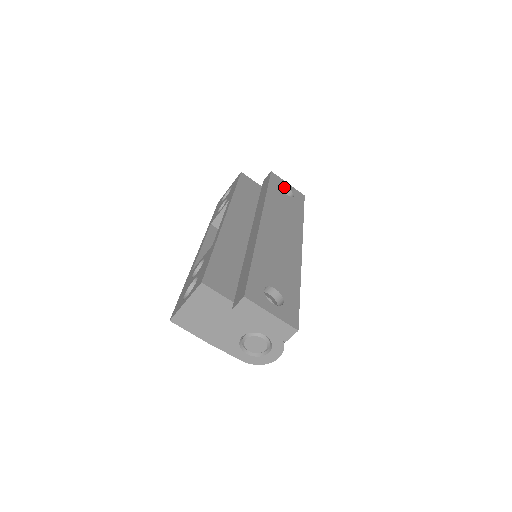
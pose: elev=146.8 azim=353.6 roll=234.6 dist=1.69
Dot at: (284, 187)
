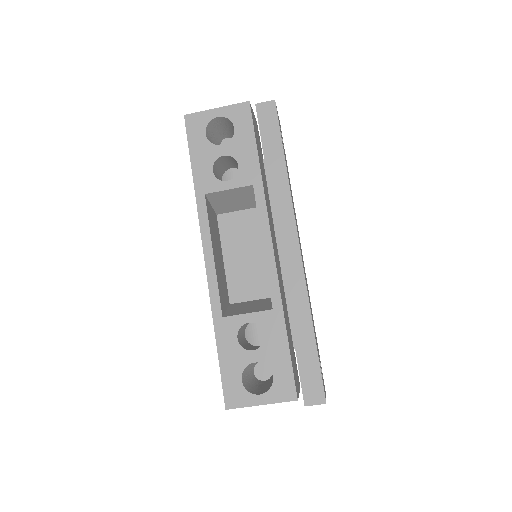
Dot at: occluded
